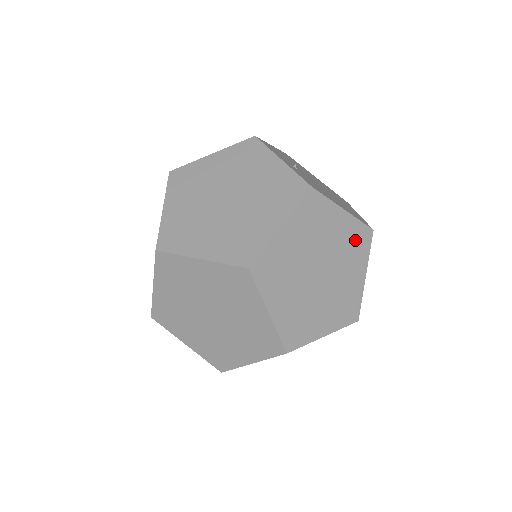
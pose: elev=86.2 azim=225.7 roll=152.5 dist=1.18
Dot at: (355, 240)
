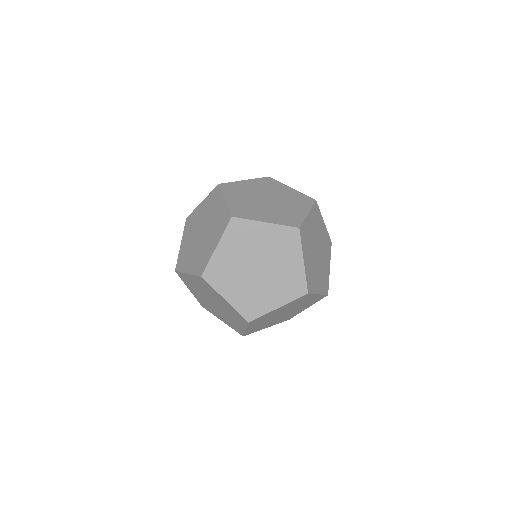
Dot at: (314, 300)
